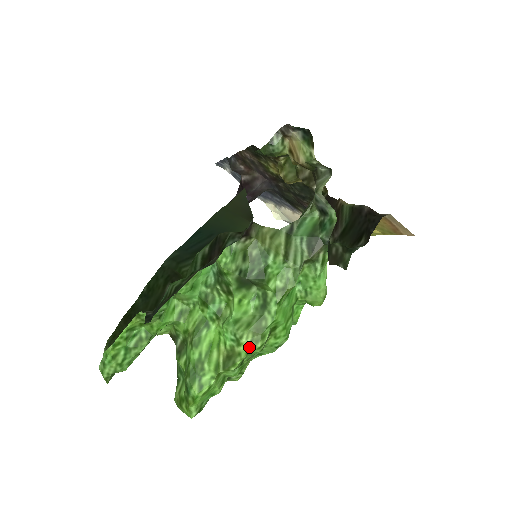
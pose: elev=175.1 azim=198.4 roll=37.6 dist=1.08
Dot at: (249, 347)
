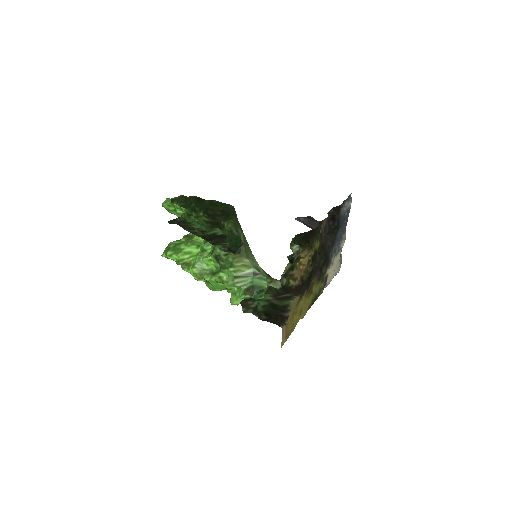
Dot at: (193, 273)
